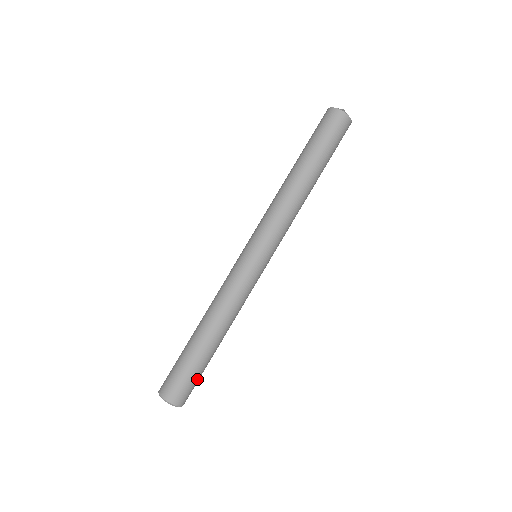
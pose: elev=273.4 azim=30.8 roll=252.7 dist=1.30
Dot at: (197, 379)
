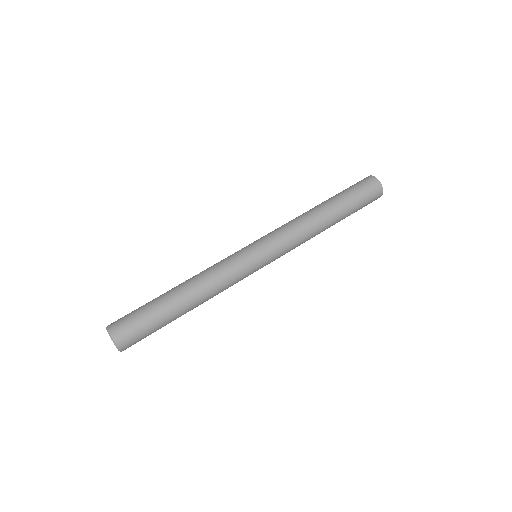
Dot at: (150, 334)
